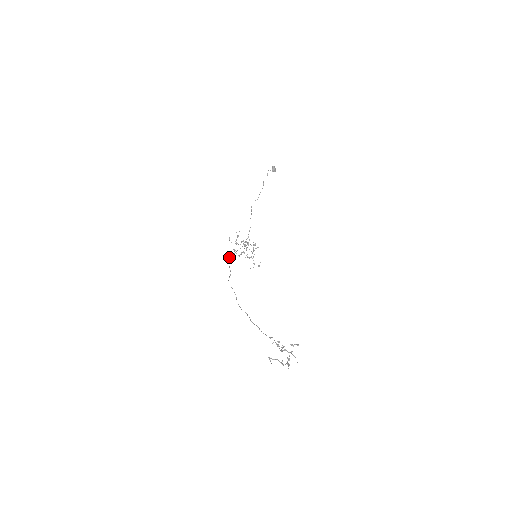
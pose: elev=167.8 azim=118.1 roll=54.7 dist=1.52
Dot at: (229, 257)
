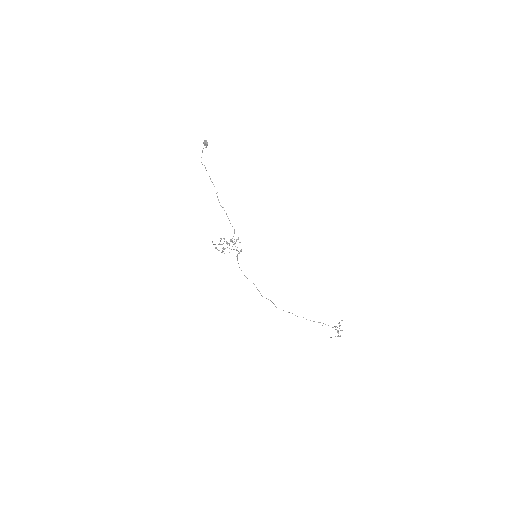
Dot at: (241, 270)
